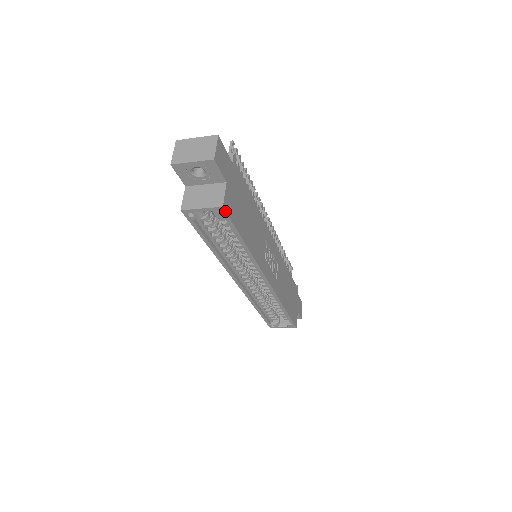
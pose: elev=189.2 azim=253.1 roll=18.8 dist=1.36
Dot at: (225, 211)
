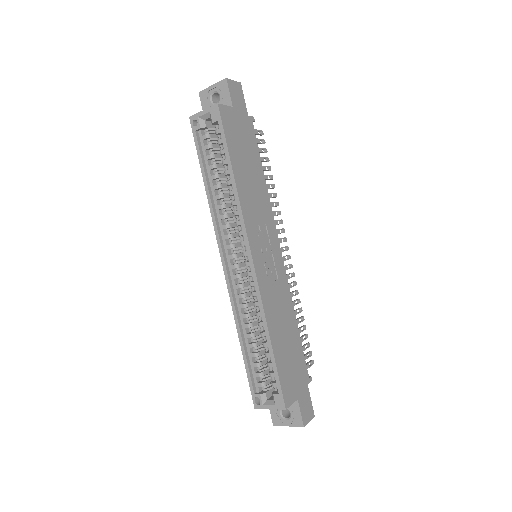
Dot at: (219, 110)
